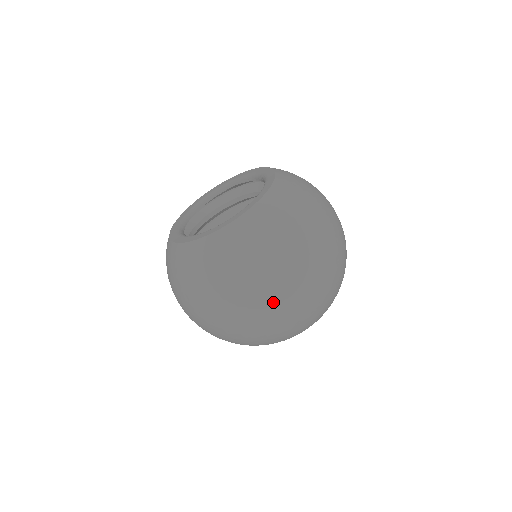
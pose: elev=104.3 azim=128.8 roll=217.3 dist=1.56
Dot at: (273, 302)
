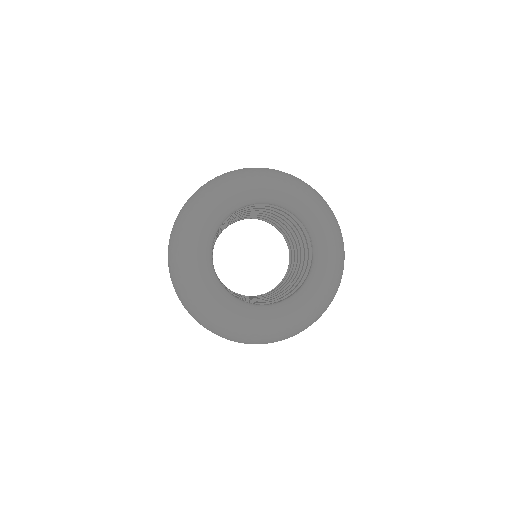
Dot at: occluded
